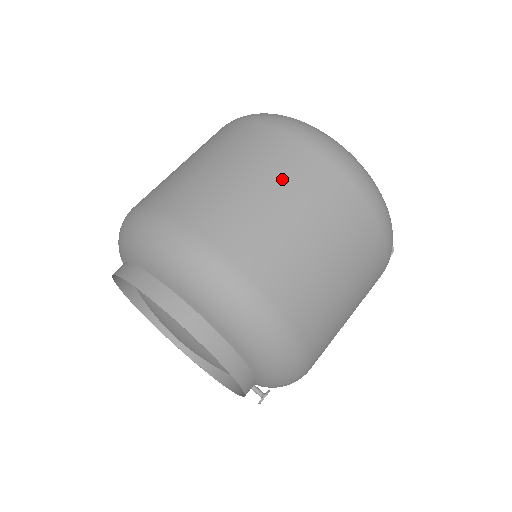
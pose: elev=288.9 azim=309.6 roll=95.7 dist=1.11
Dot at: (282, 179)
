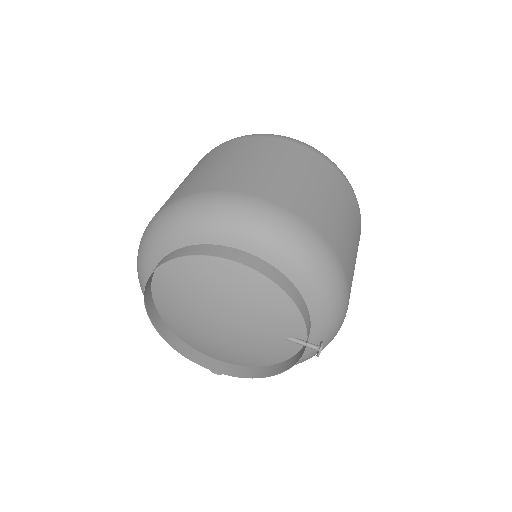
Dot at: (284, 159)
